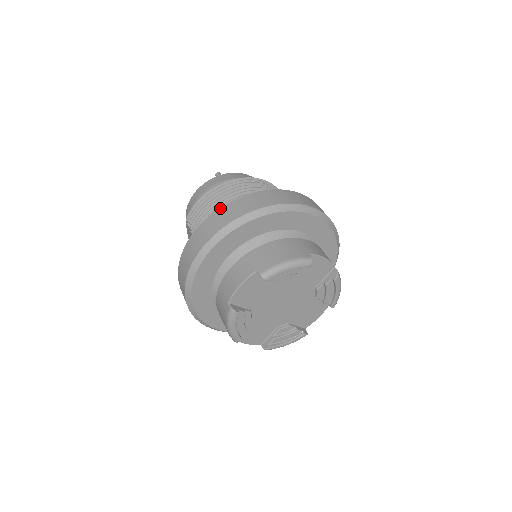
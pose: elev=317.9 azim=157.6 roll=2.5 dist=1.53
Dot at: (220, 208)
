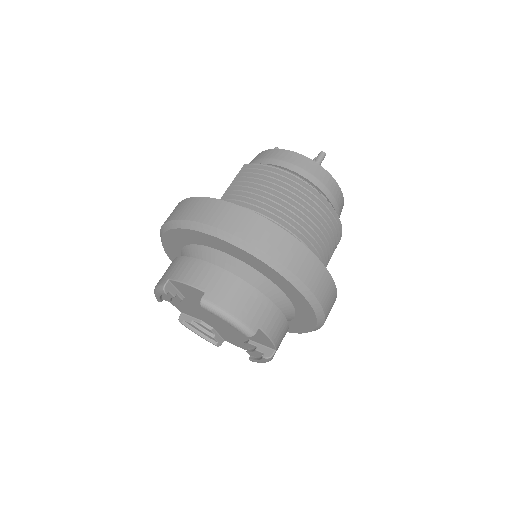
Dot at: (248, 210)
